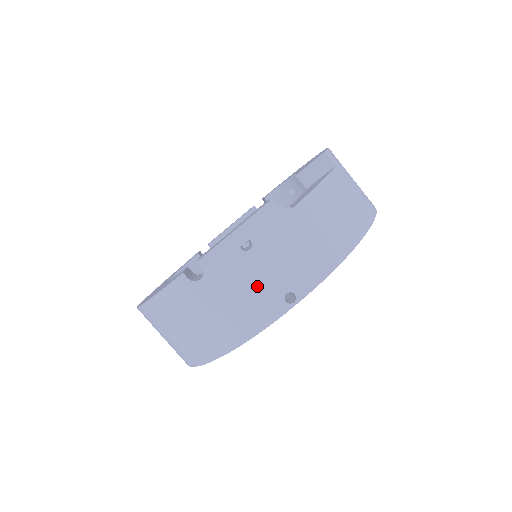
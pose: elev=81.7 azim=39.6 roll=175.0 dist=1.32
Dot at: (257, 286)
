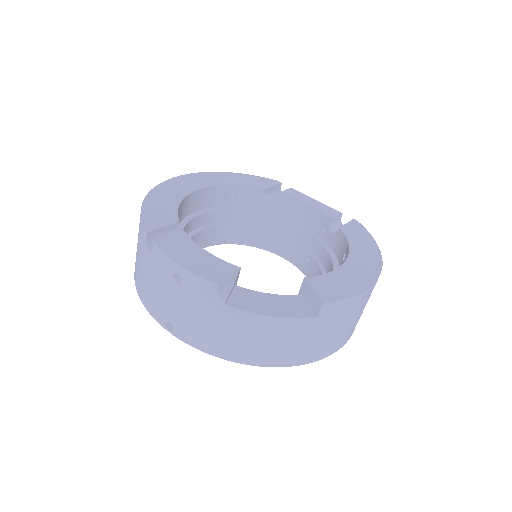
Dot at: (163, 298)
